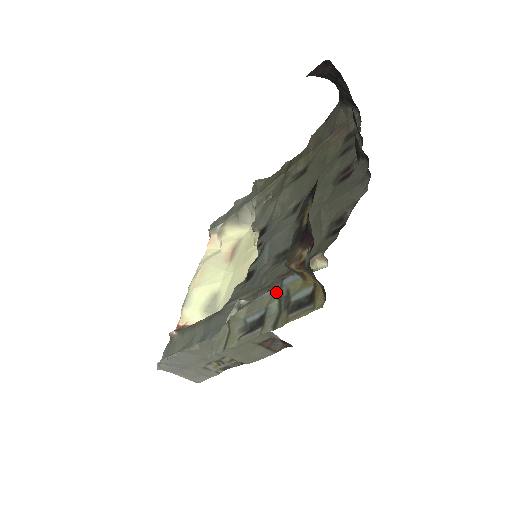
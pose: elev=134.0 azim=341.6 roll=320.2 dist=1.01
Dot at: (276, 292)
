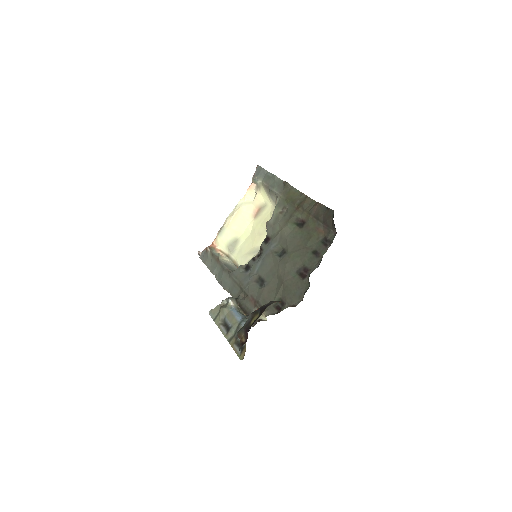
Dot at: (238, 323)
